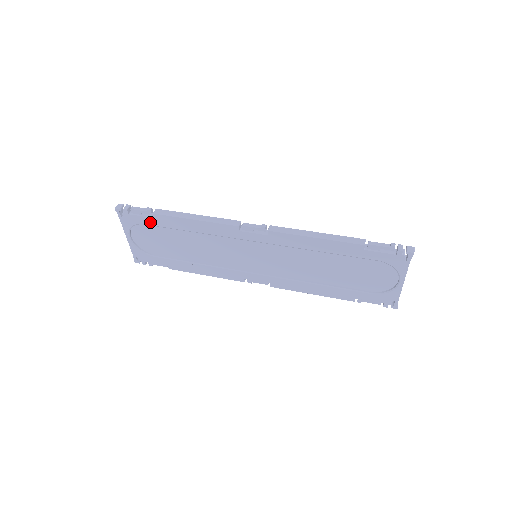
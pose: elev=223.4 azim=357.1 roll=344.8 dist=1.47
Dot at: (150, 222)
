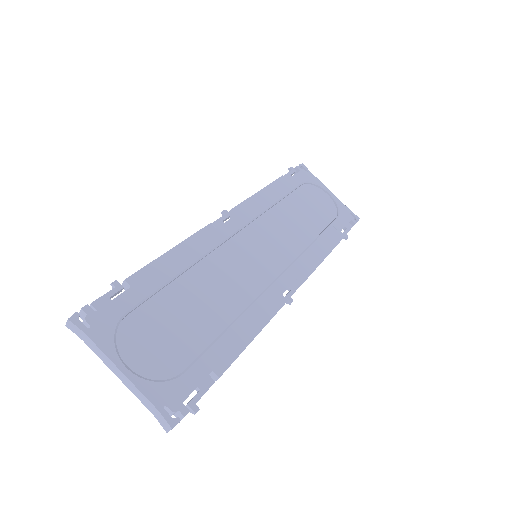
Dot at: (131, 300)
